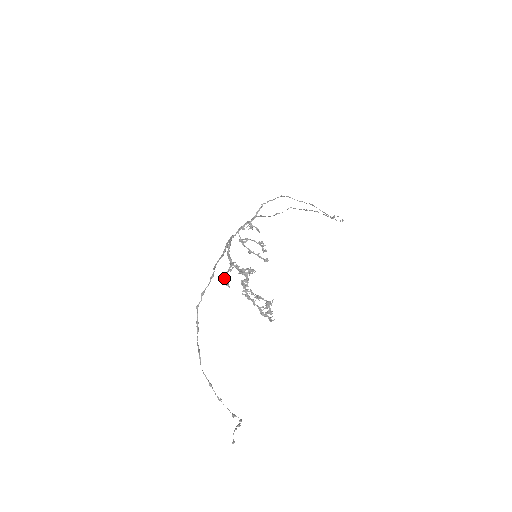
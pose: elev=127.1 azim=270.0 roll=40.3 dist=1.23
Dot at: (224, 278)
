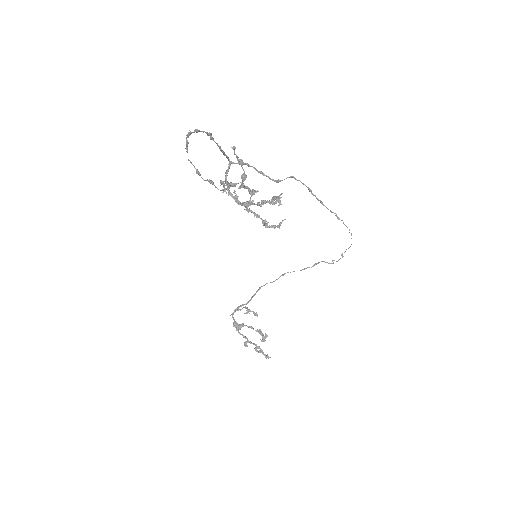
Dot at: occluded
